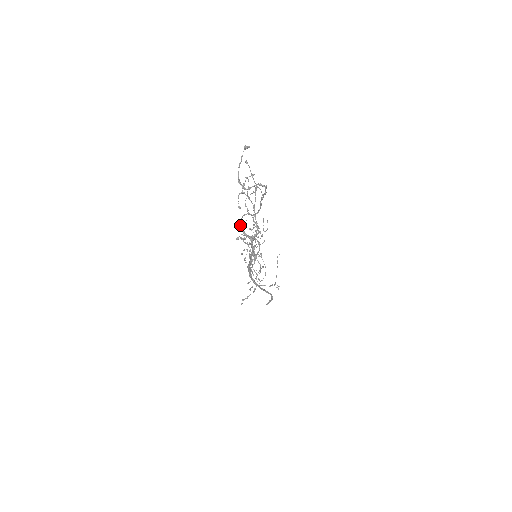
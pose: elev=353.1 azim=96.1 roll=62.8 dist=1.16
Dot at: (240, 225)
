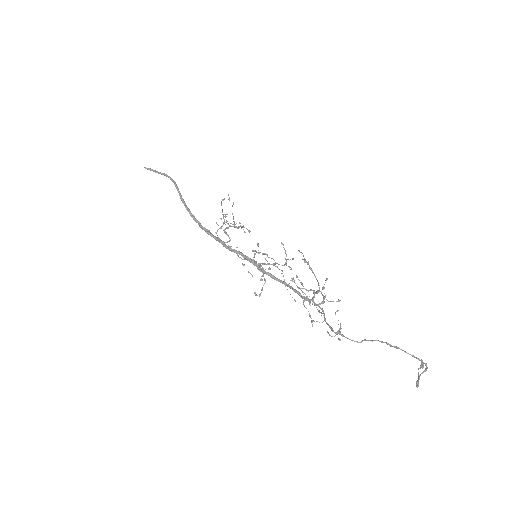
Dot at: occluded
